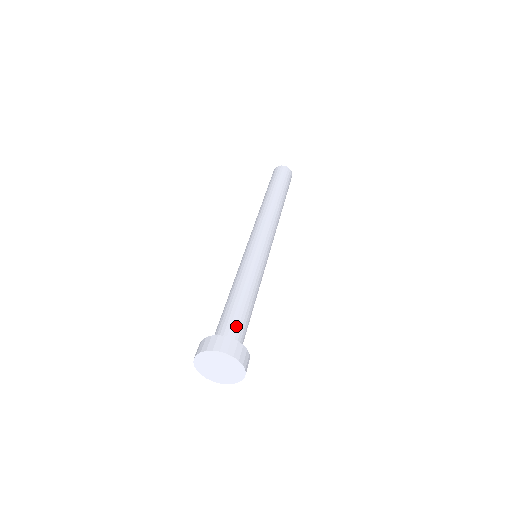
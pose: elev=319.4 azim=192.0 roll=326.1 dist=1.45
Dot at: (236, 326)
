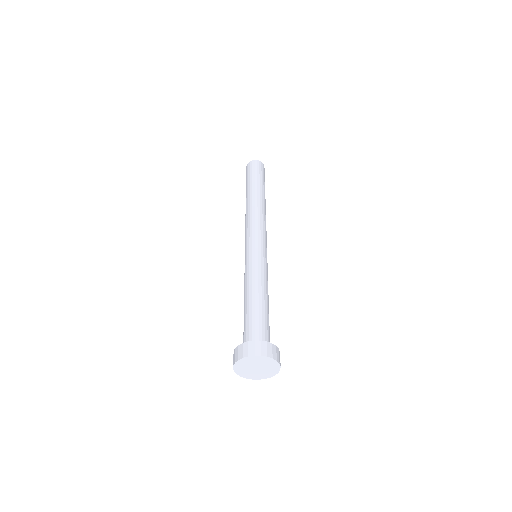
Dot at: (250, 328)
